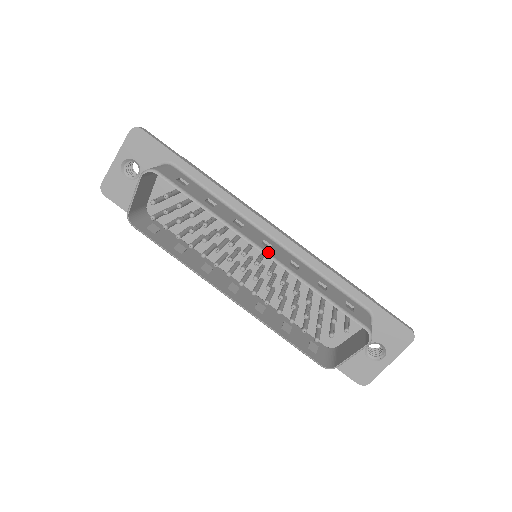
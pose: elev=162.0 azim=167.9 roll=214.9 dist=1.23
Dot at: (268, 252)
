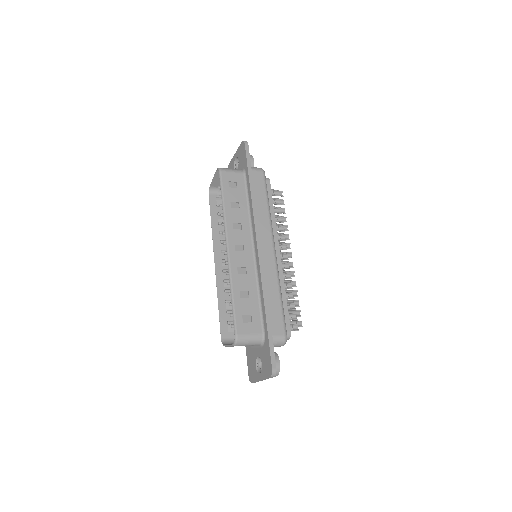
Dot at: (230, 251)
